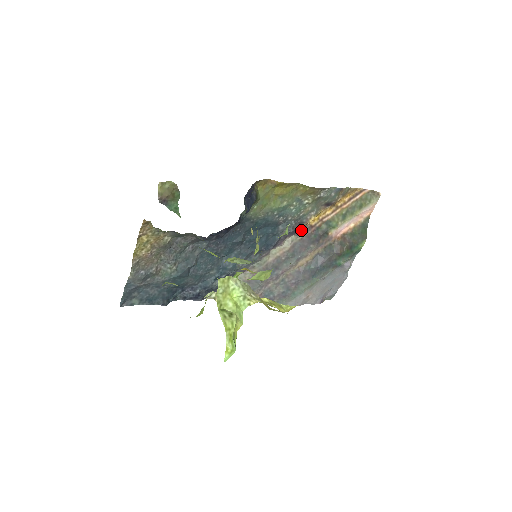
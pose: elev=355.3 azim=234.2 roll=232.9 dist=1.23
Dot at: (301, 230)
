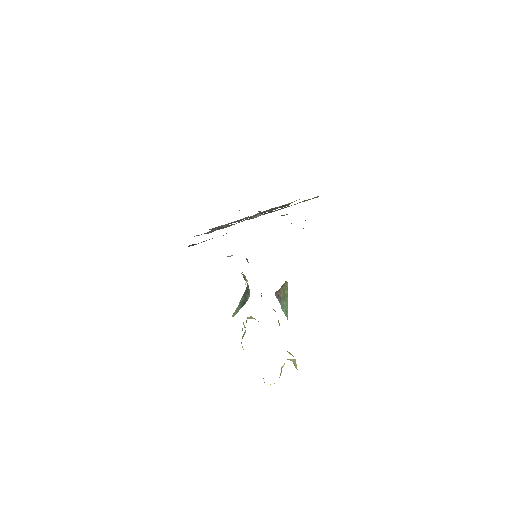
Dot at: occluded
